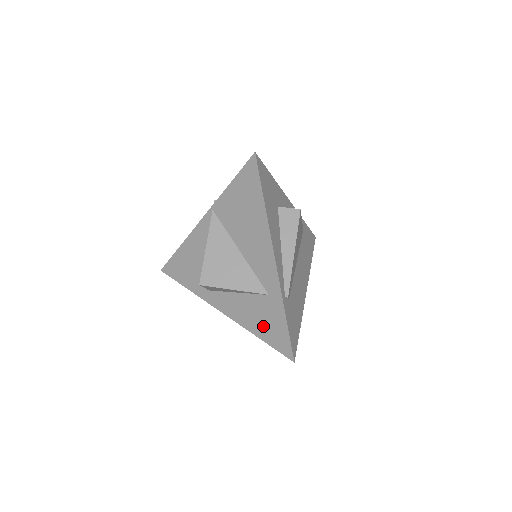
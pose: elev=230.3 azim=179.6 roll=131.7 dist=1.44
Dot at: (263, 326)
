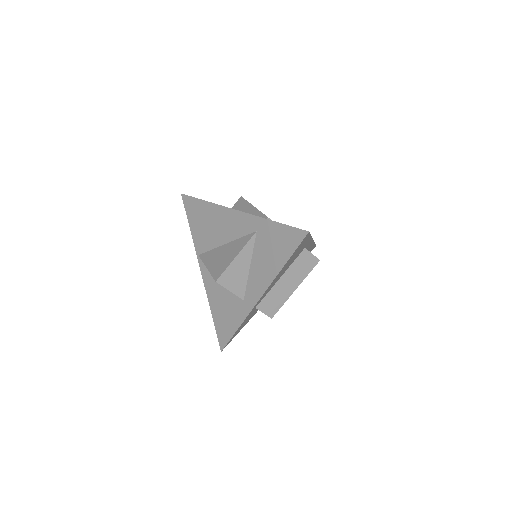
Dot at: (277, 252)
